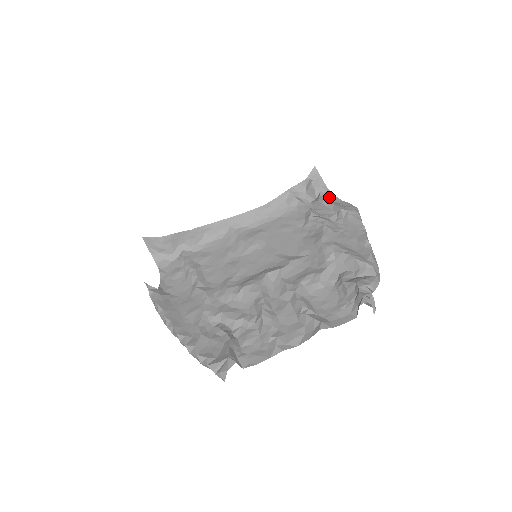
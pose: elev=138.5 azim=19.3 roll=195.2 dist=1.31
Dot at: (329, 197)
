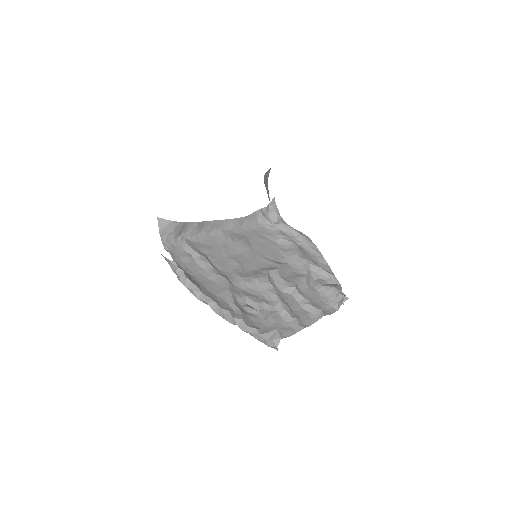
Dot at: occluded
